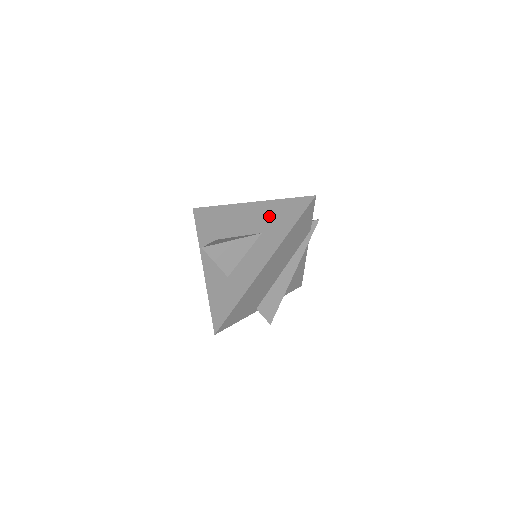
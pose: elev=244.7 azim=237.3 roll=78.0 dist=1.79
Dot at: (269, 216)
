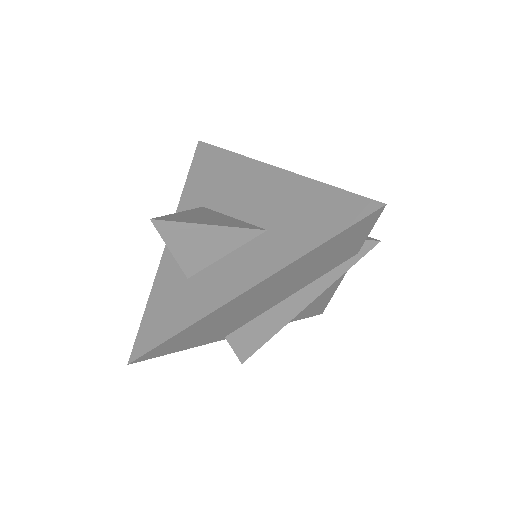
Dot at: (291, 205)
